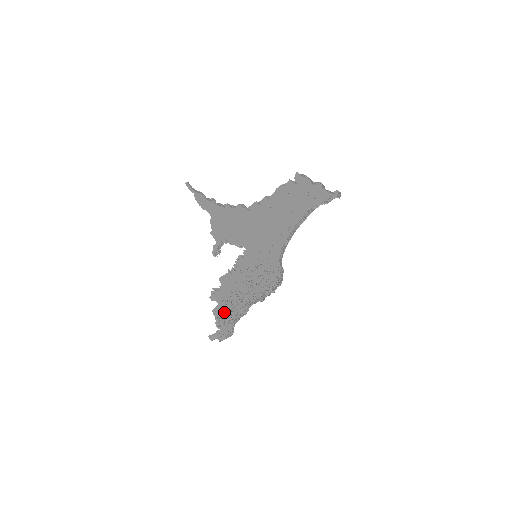
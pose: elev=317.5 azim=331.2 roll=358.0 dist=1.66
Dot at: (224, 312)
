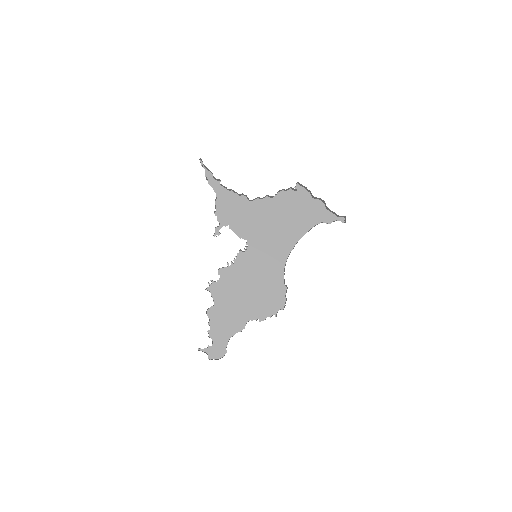
Dot at: occluded
